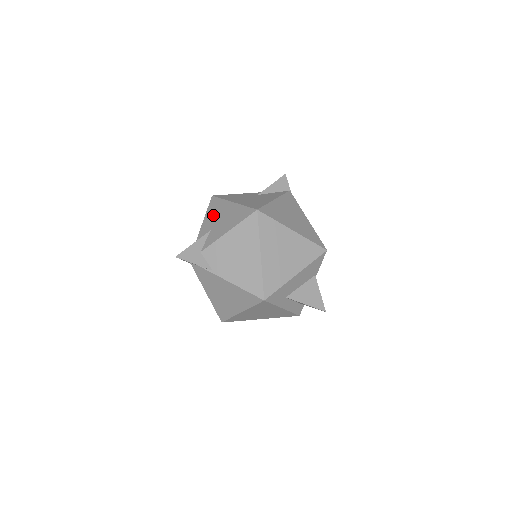
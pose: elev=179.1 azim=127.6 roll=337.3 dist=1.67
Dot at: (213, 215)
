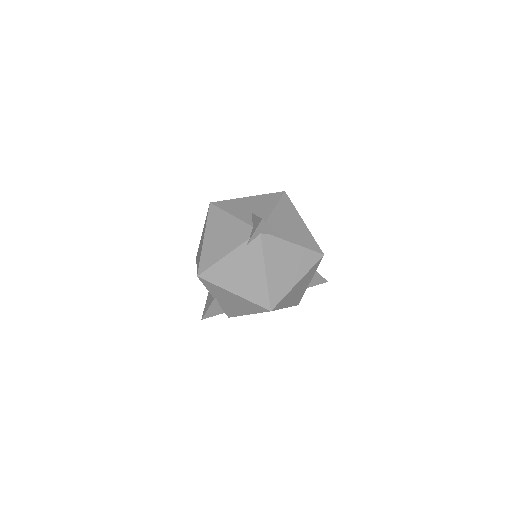
Dot at: (237, 207)
